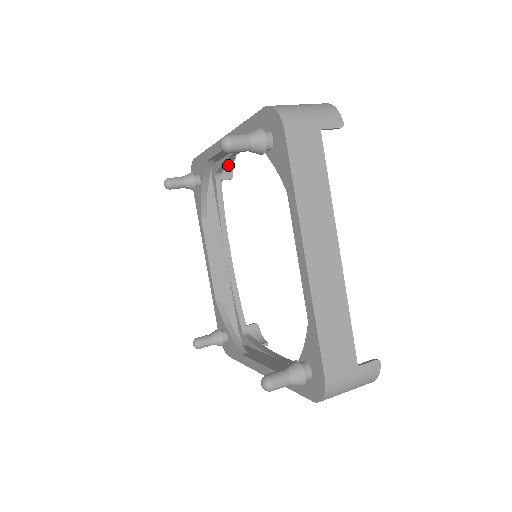
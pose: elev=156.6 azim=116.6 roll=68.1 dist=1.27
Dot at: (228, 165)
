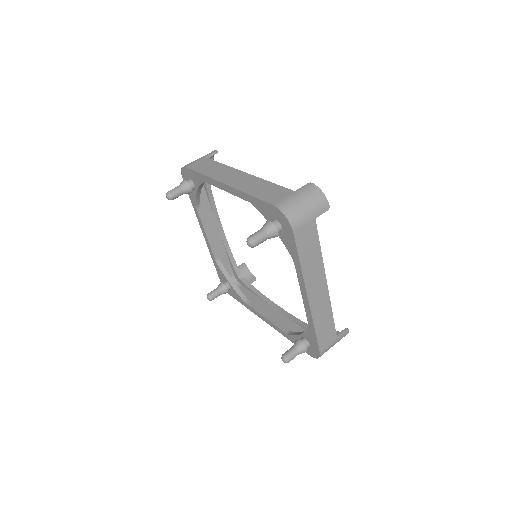
Dot at: occluded
